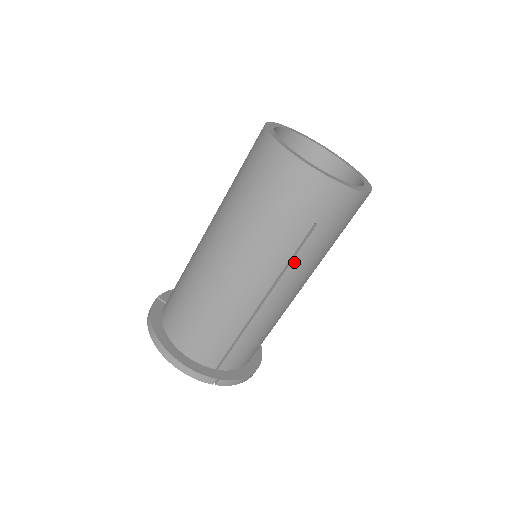
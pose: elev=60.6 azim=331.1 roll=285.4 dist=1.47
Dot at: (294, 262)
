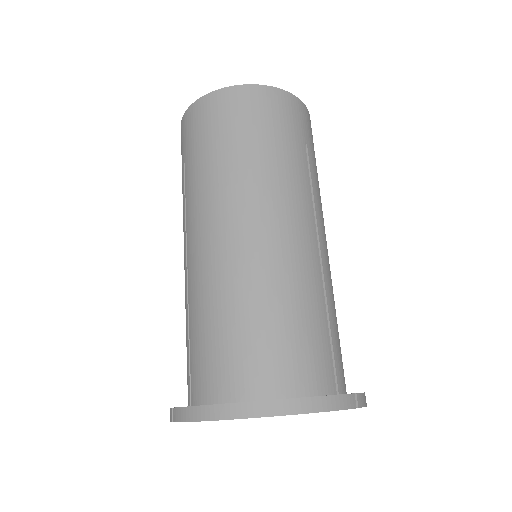
Dot at: (314, 193)
